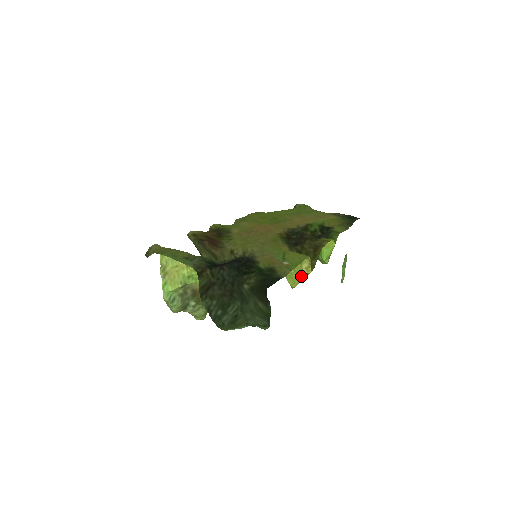
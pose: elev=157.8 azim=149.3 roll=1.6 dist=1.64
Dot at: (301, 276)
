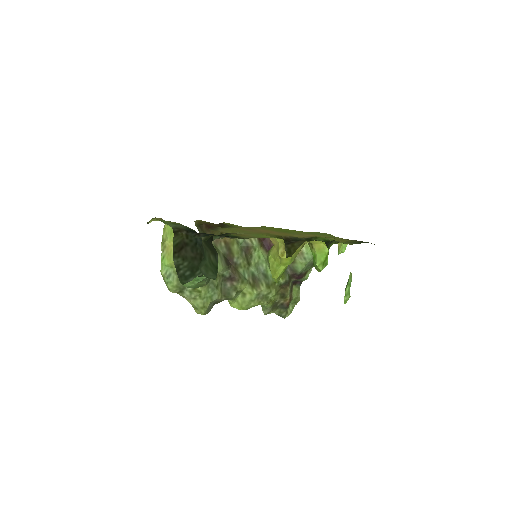
Dot at: (280, 265)
